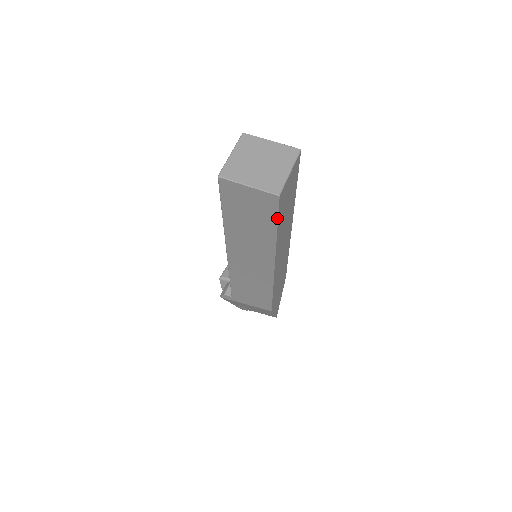
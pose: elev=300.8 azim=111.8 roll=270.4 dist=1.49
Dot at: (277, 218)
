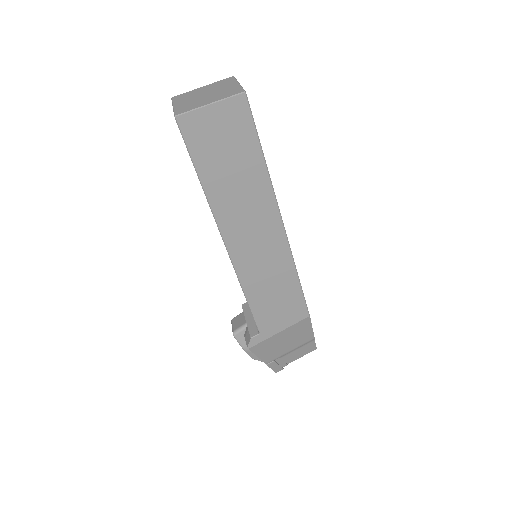
Dot at: (256, 133)
